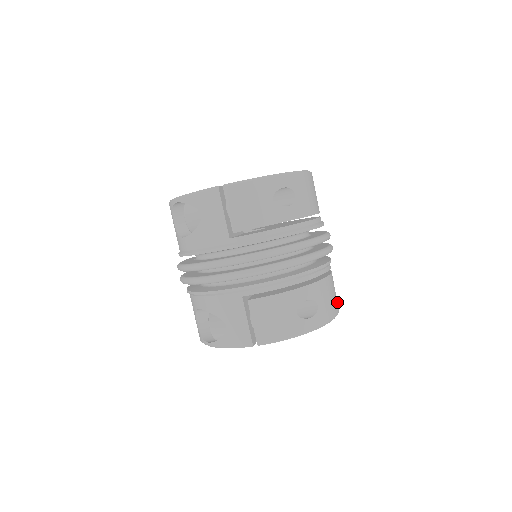
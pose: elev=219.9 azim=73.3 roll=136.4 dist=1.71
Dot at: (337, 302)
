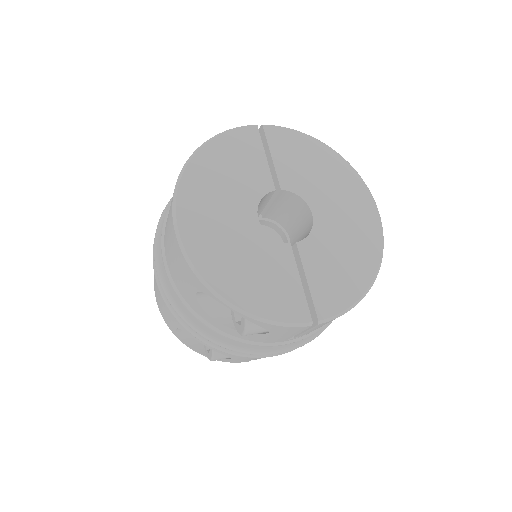
Dot at: occluded
